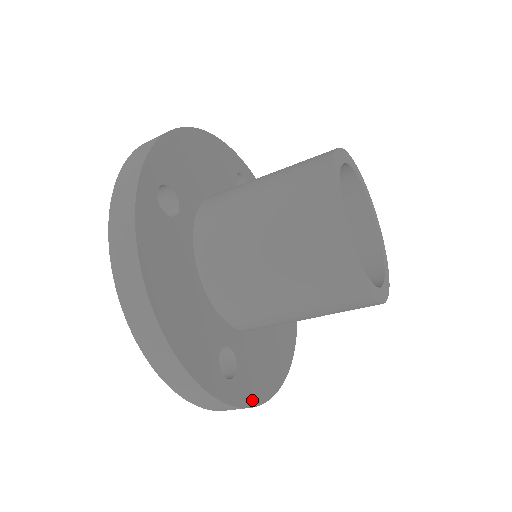
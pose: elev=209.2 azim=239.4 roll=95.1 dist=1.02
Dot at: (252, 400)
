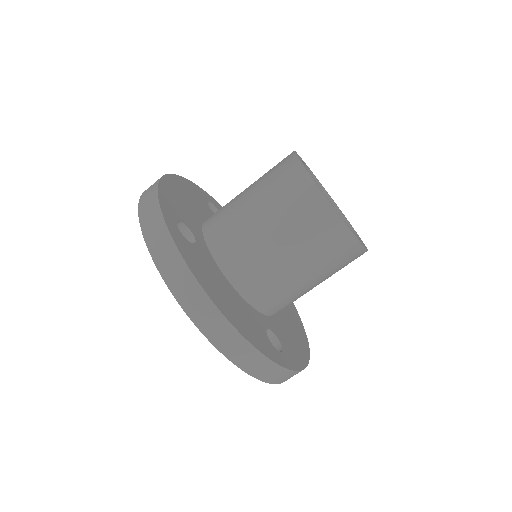
Dot at: (185, 256)
